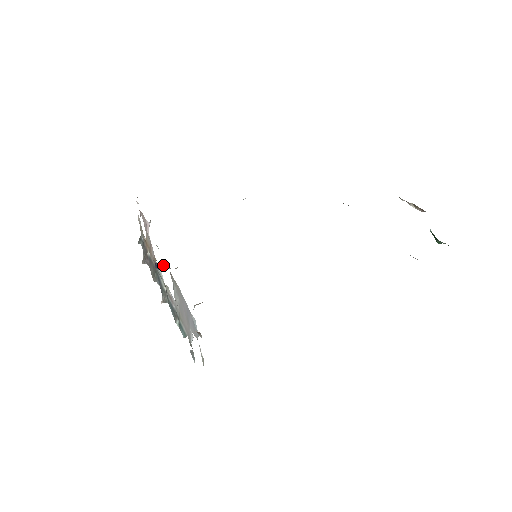
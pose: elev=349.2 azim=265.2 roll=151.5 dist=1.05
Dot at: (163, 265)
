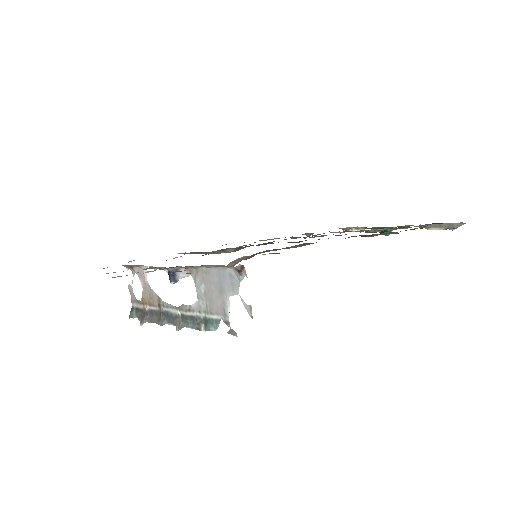
Dot at: (177, 275)
